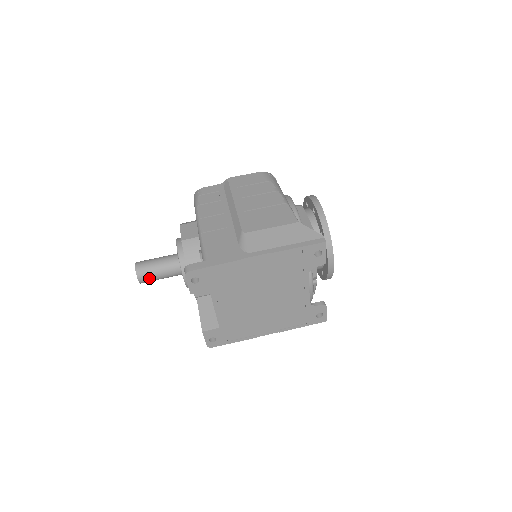
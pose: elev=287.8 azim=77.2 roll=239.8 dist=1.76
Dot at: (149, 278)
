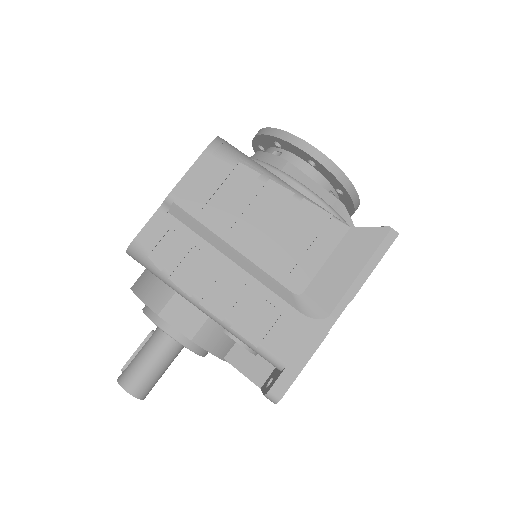
Dot at: (154, 385)
